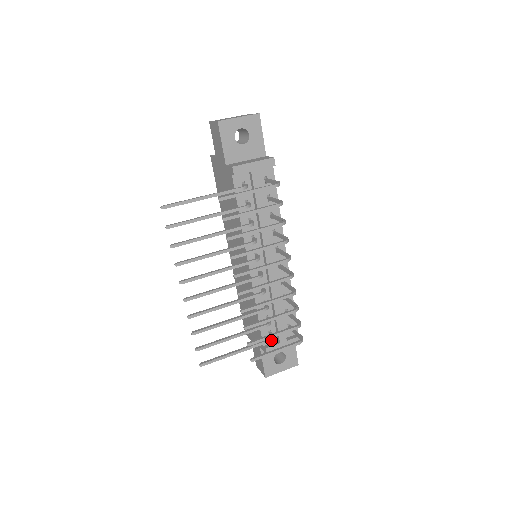
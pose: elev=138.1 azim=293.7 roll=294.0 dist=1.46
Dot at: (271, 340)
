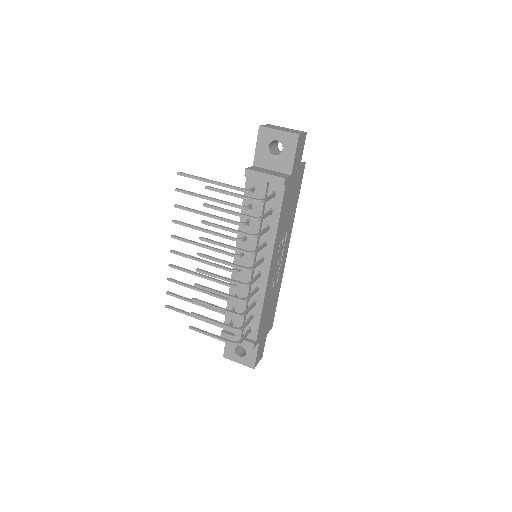
Dot at: (224, 327)
